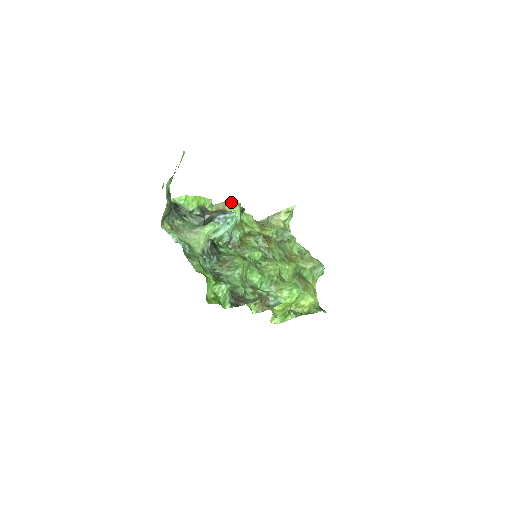
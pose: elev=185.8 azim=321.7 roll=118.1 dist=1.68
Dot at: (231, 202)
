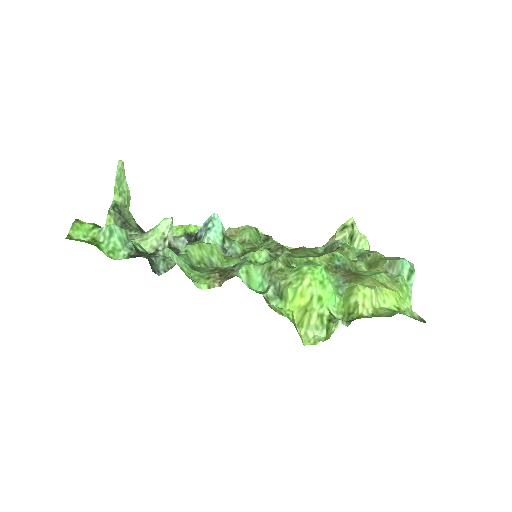
Dot at: (240, 227)
